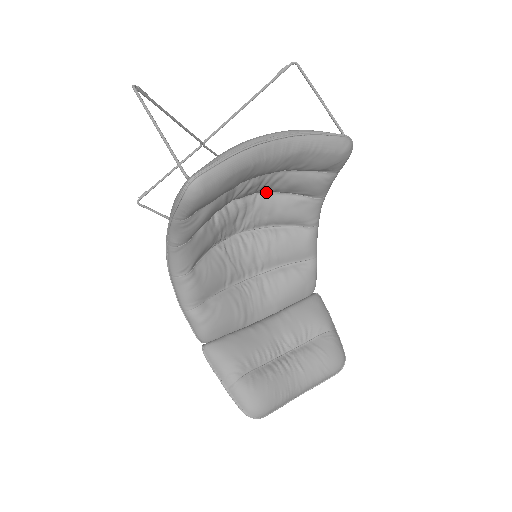
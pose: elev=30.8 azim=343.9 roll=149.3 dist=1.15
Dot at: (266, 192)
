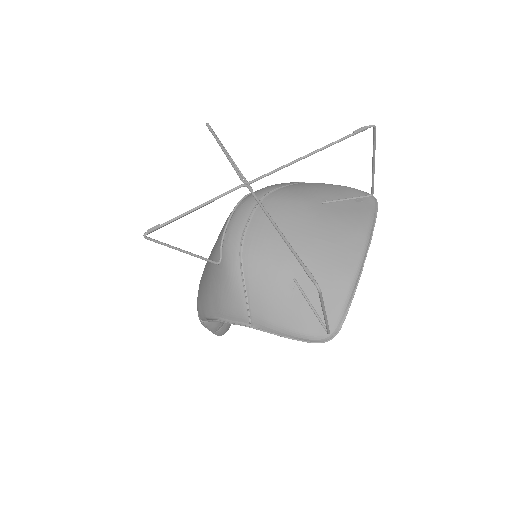
Dot at: occluded
